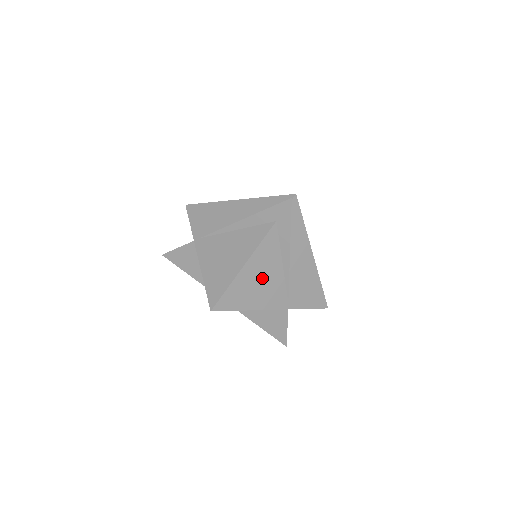
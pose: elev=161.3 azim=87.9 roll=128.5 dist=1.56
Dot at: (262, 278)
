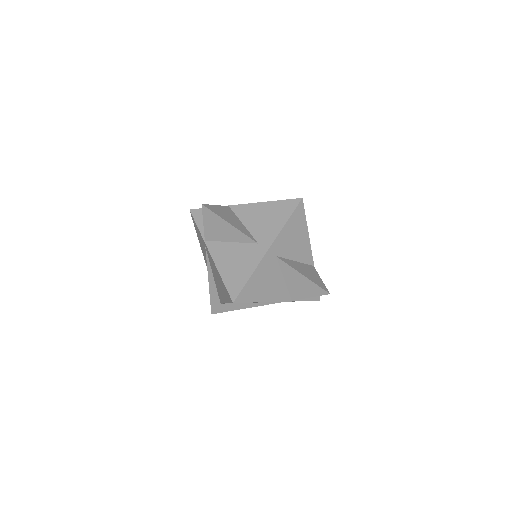
Dot at: occluded
